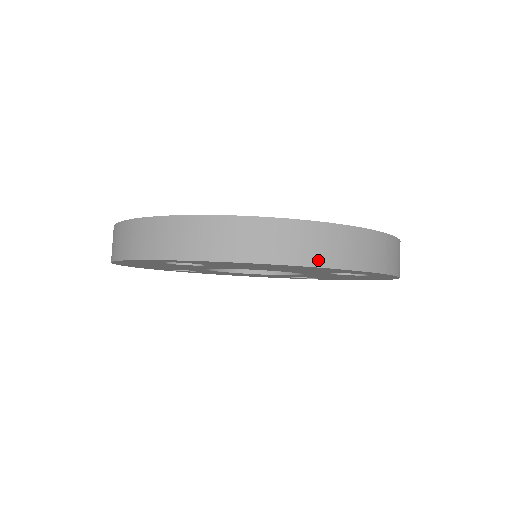
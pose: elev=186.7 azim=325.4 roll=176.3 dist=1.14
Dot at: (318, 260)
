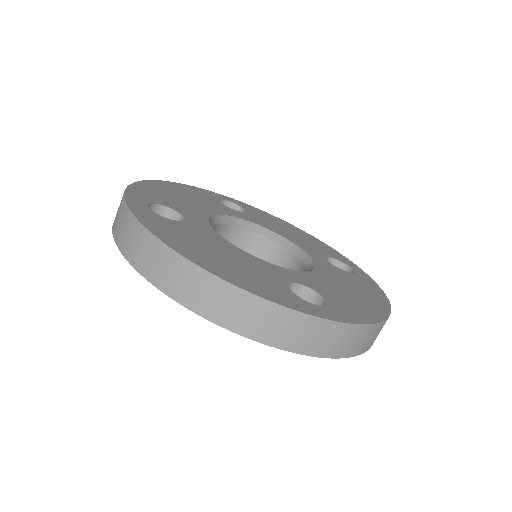
Dot at: (205, 311)
